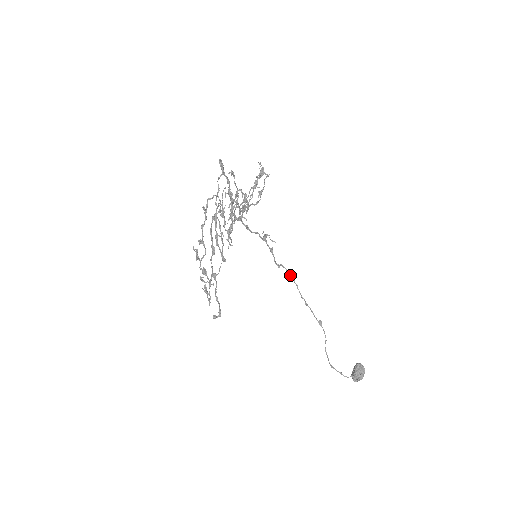
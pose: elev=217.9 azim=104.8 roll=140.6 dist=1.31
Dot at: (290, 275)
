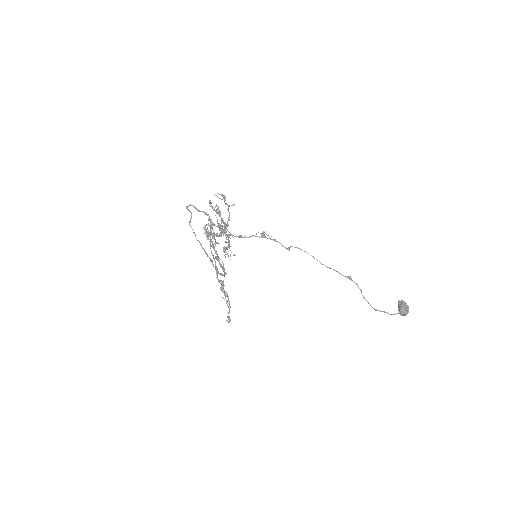
Dot at: occluded
